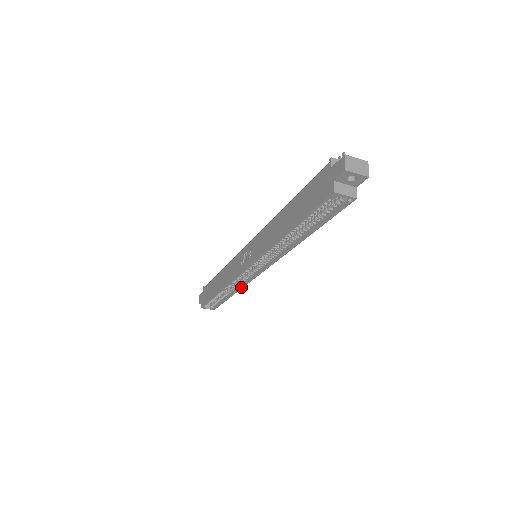
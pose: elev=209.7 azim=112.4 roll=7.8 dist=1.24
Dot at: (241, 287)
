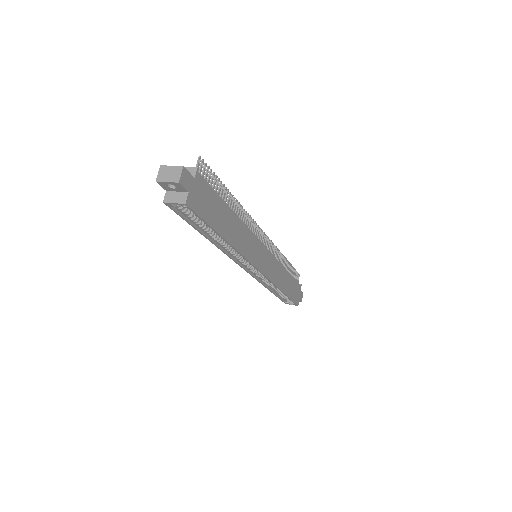
Dot at: (274, 285)
